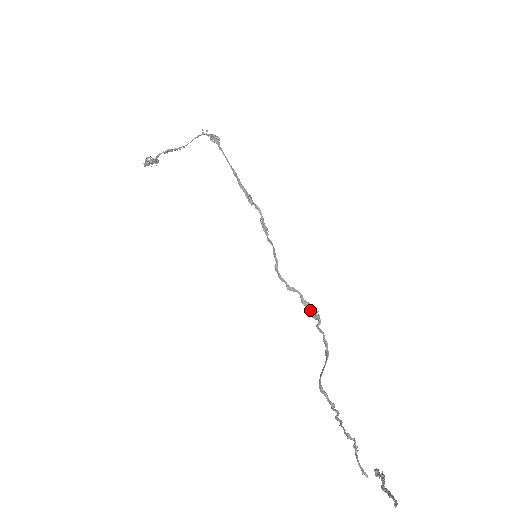
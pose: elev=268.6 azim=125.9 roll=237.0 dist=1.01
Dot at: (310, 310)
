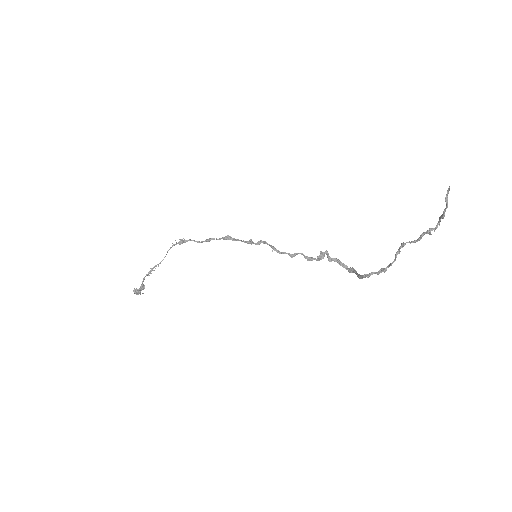
Dot at: (316, 260)
